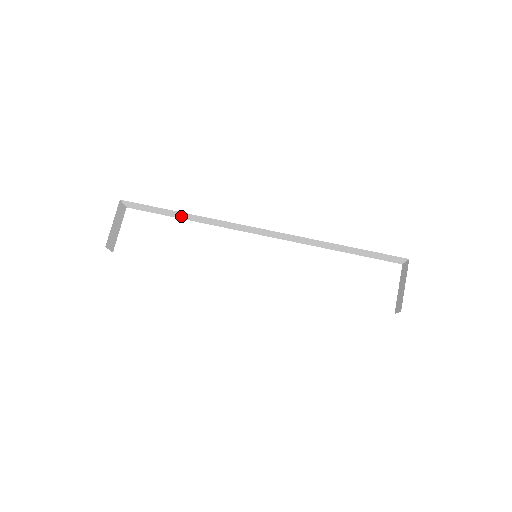
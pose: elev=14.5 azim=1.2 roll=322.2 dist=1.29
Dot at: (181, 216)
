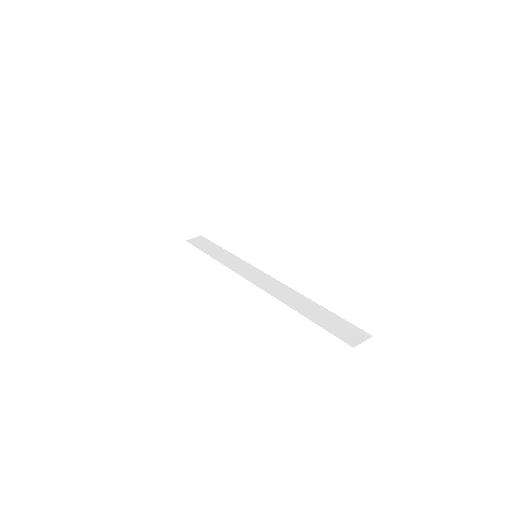
Dot at: occluded
